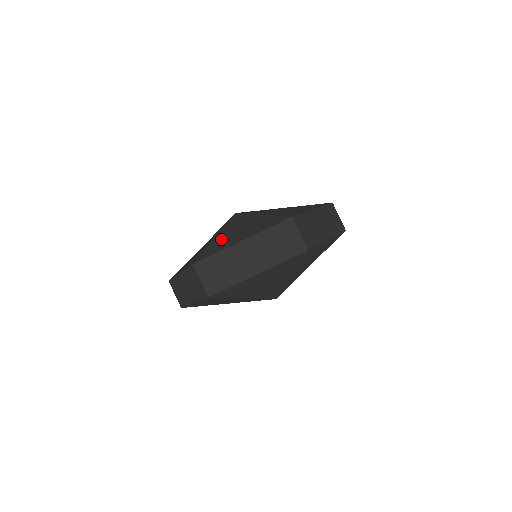
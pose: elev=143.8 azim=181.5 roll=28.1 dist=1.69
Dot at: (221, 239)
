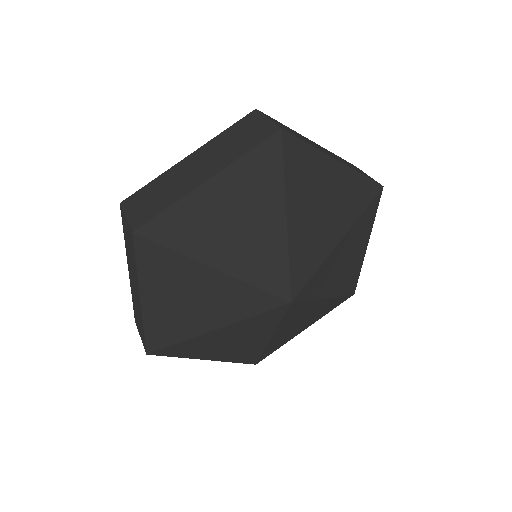
Dot at: occluded
